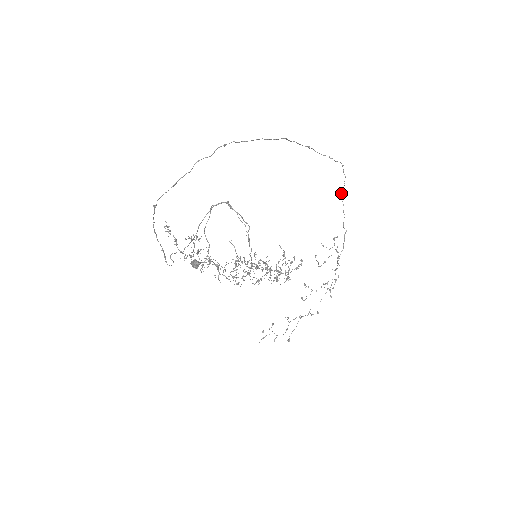
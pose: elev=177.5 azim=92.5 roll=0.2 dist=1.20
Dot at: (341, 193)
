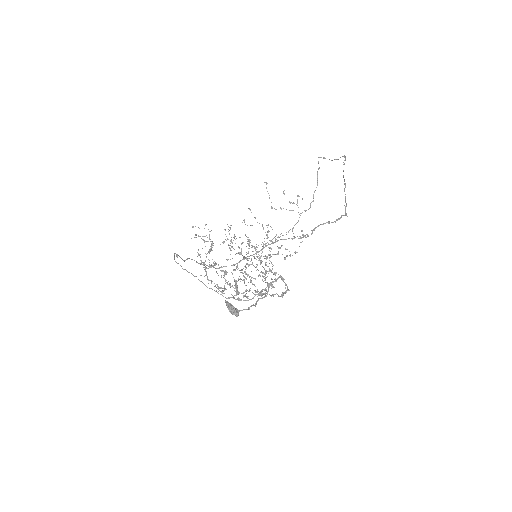
Dot at: occluded
